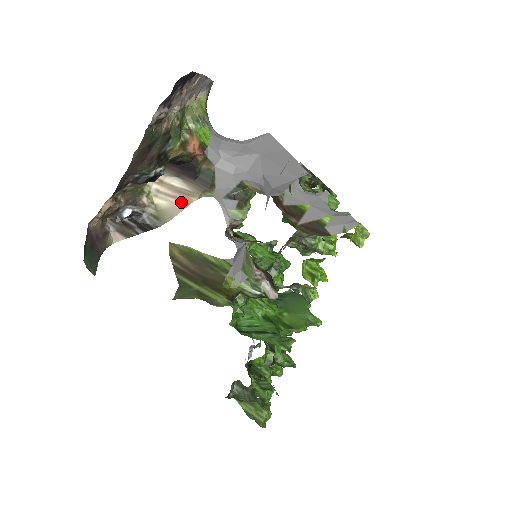
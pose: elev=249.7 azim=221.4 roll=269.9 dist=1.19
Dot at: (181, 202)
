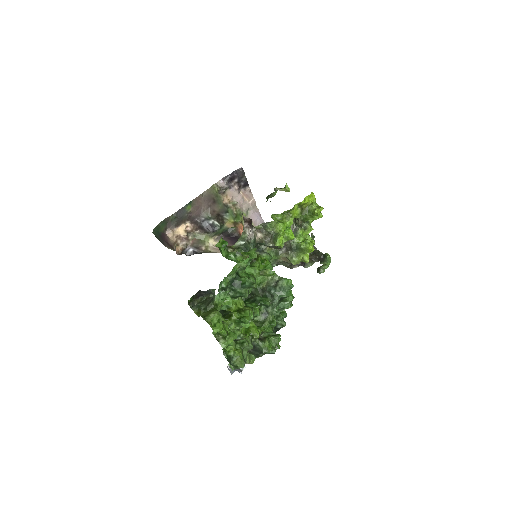
Dot at: occluded
